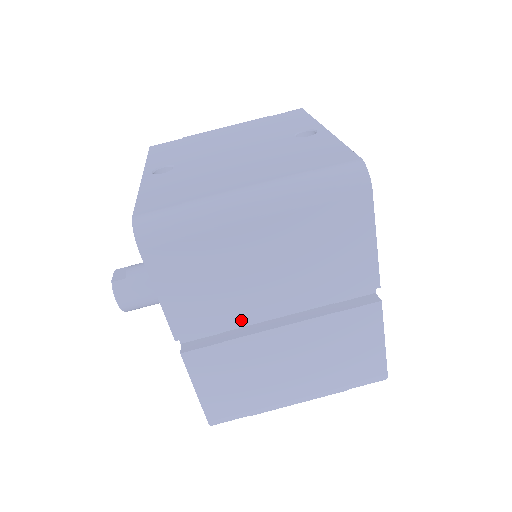
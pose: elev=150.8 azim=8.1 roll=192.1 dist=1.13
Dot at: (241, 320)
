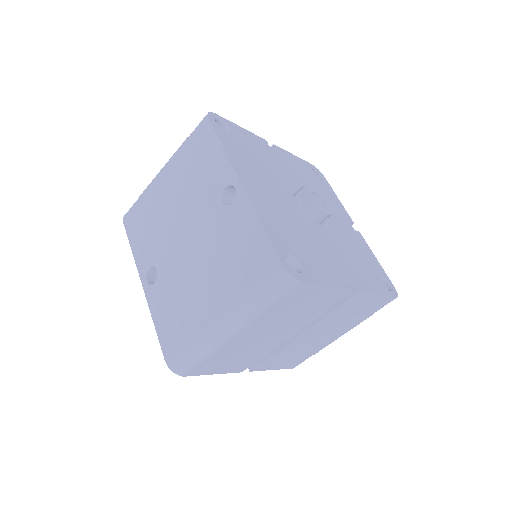
Dot at: (272, 349)
